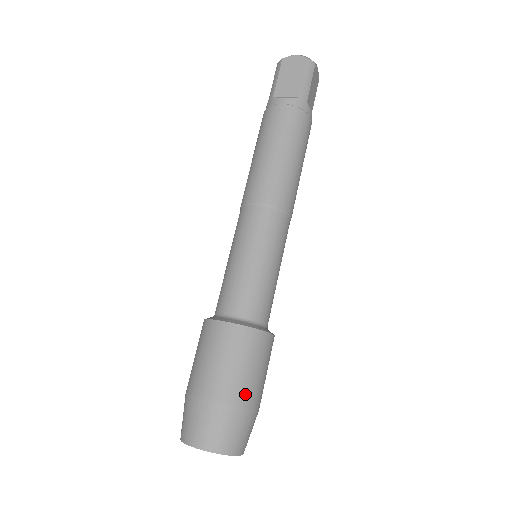
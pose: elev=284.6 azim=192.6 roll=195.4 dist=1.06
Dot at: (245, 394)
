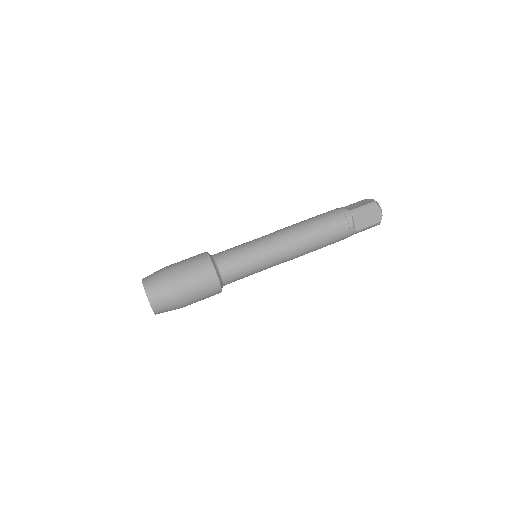
Dot at: (178, 277)
